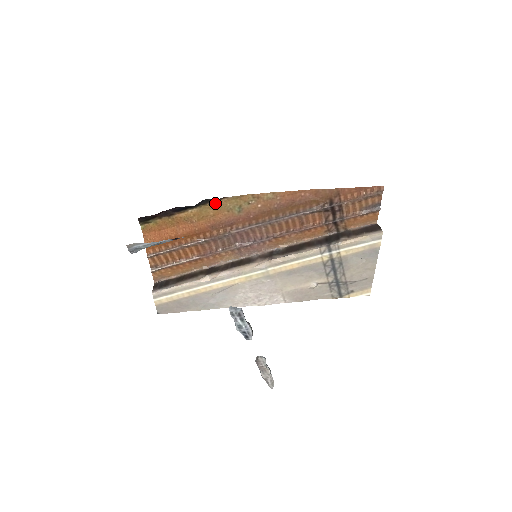
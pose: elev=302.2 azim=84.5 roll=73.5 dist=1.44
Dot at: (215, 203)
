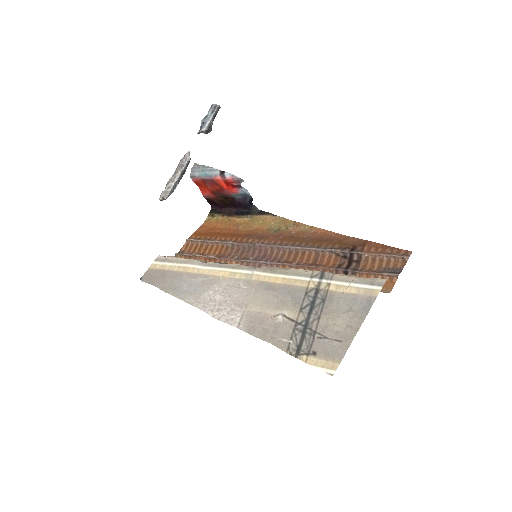
Dot at: (265, 217)
